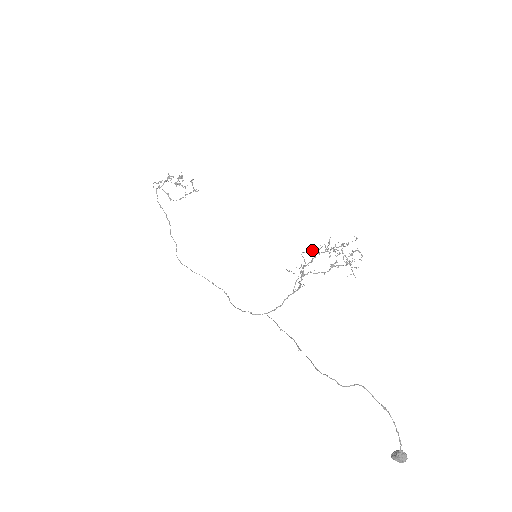
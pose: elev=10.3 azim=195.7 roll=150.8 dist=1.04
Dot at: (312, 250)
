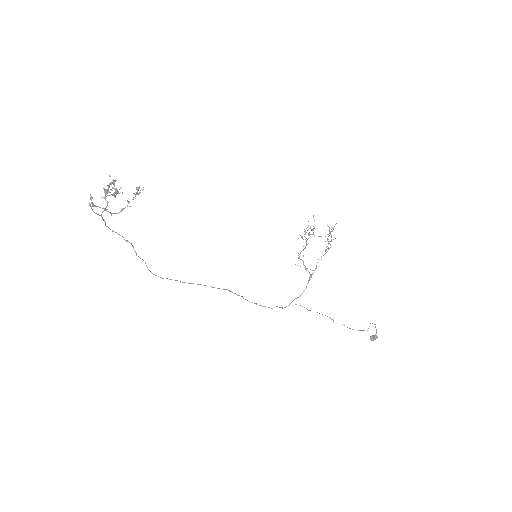
Dot at: (303, 239)
